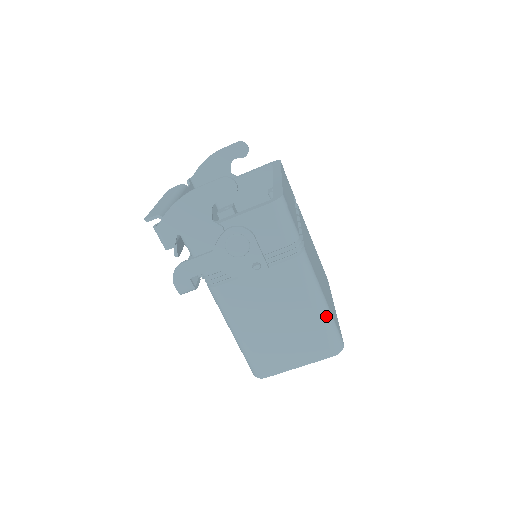
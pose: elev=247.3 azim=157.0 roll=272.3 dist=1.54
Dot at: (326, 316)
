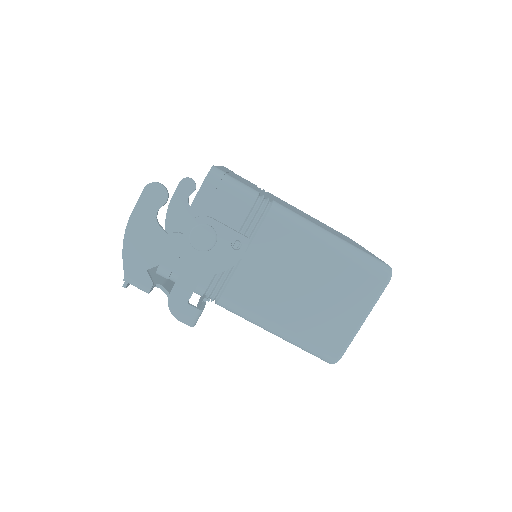
Dot at: (345, 248)
